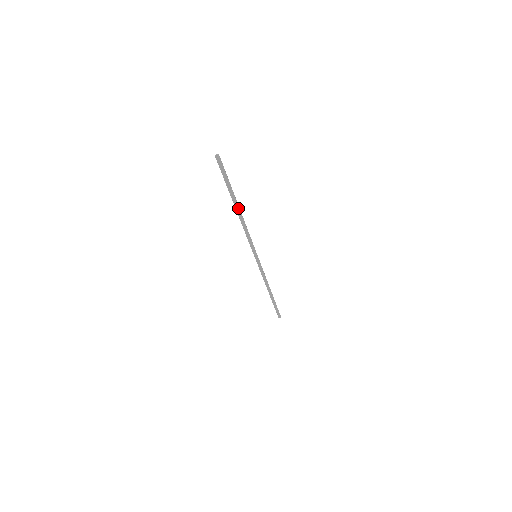
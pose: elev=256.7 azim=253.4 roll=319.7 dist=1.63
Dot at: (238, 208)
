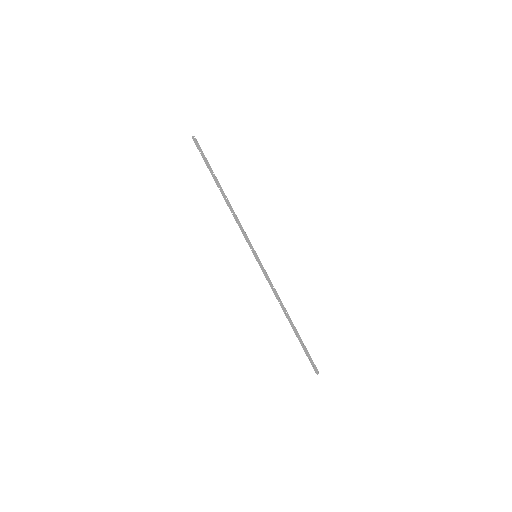
Dot at: (222, 192)
